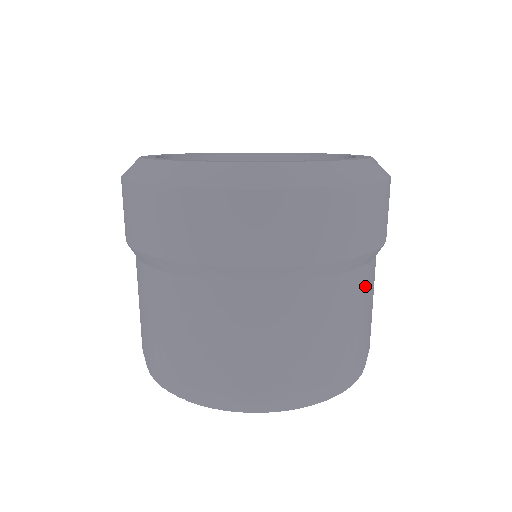
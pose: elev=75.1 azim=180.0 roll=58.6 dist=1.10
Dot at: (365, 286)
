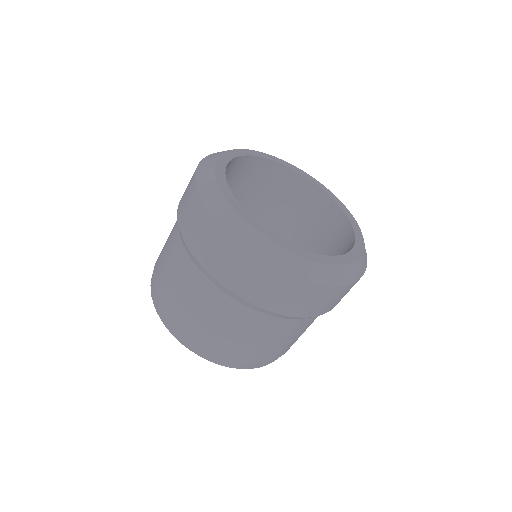
Dot at: (287, 329)
